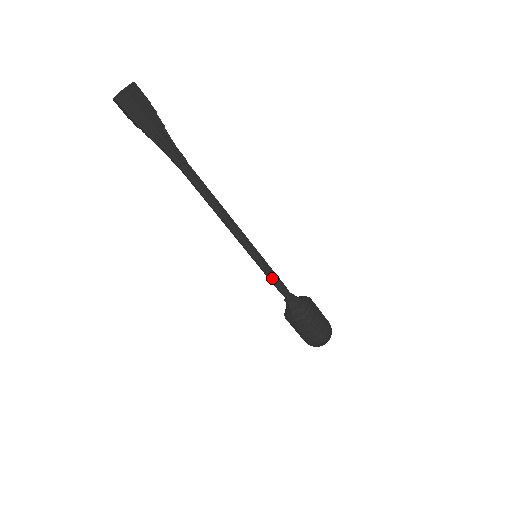
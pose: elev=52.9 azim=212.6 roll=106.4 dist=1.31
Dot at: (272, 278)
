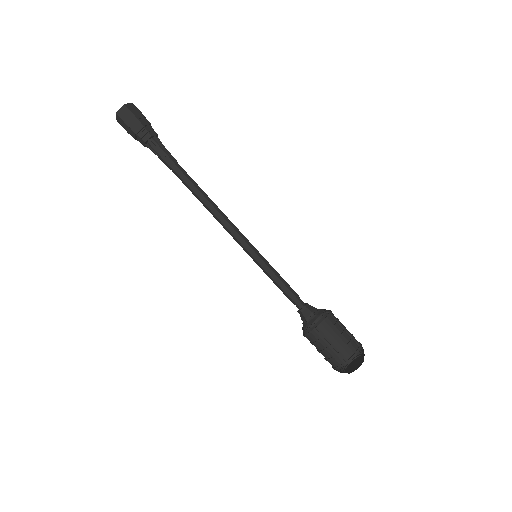
Dot at: (280, 277)
